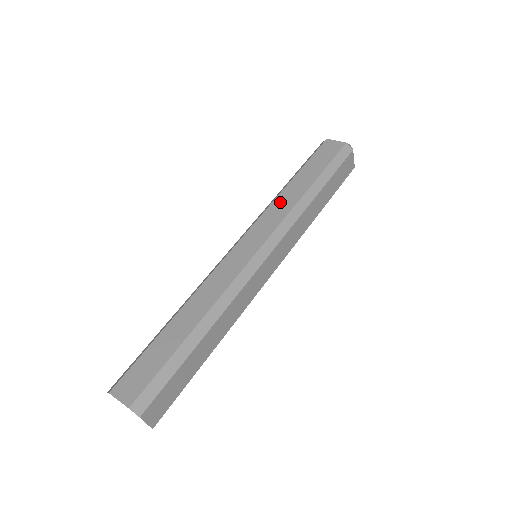
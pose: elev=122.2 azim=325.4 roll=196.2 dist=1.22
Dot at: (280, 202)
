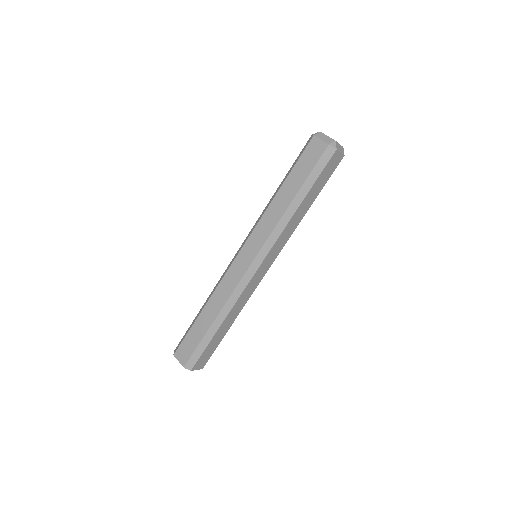
Dot at: (269, 215)
